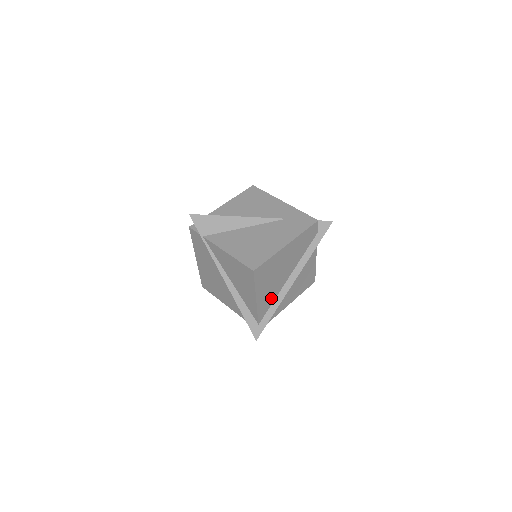
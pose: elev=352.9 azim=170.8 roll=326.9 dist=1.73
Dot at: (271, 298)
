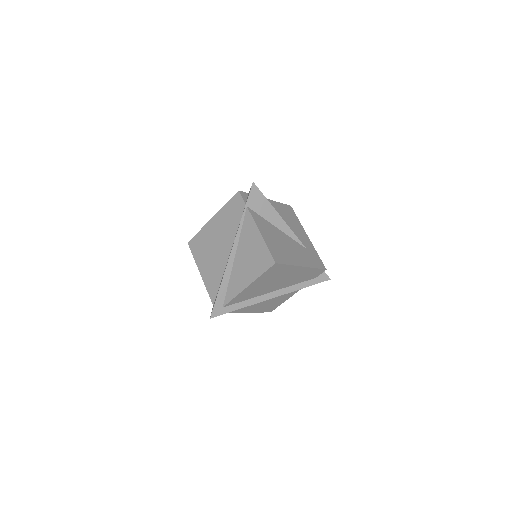
Dot at: (250, 295)
